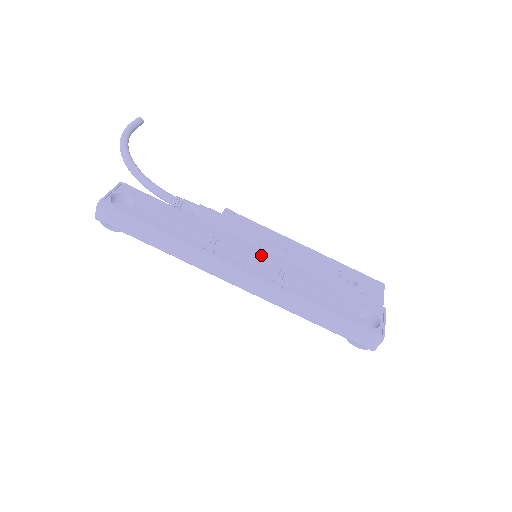
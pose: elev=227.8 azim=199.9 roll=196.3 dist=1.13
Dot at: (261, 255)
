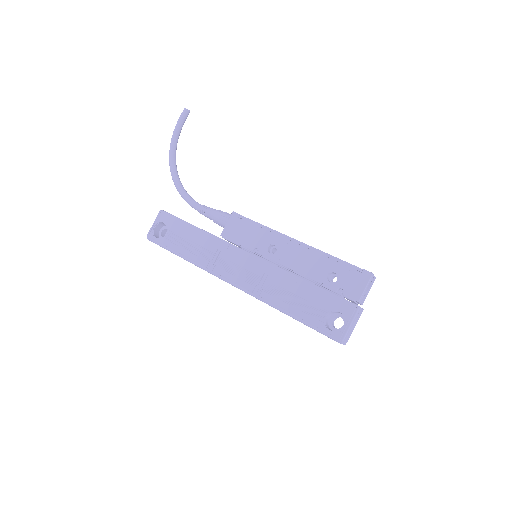
Dot at: (250, 263)
